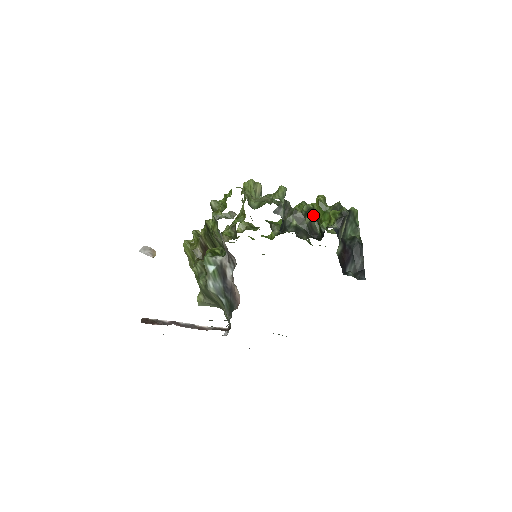
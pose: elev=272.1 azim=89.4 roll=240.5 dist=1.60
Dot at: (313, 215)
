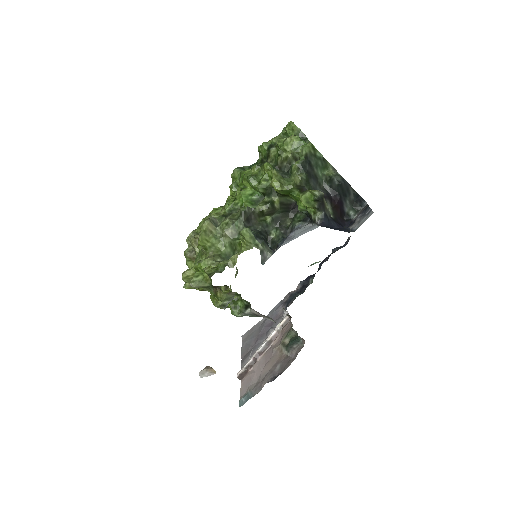
Dot at: (278, 196)
